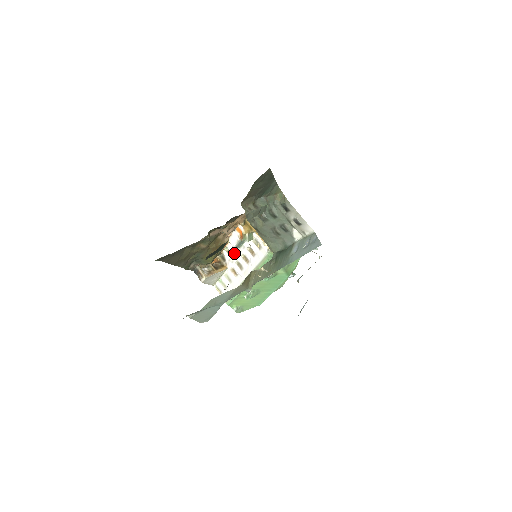
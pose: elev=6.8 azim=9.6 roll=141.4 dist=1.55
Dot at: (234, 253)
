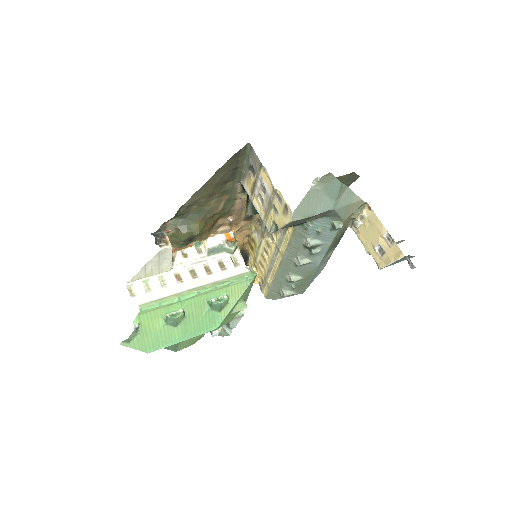
Dot at: (194, 258)
